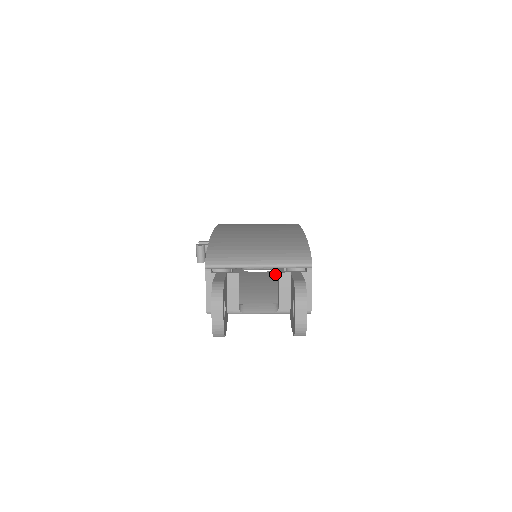
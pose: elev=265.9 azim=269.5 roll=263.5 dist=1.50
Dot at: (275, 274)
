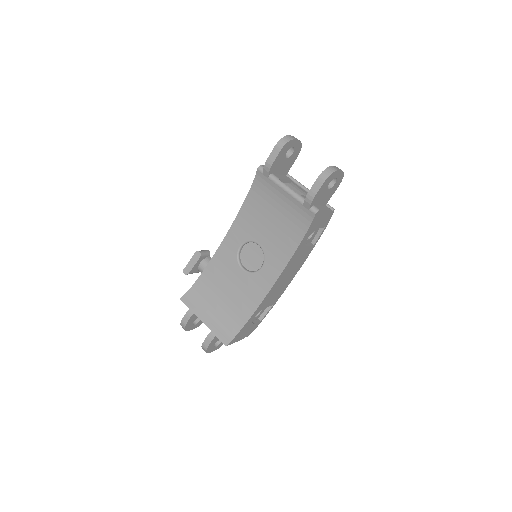
Dot at: (273, 248)
